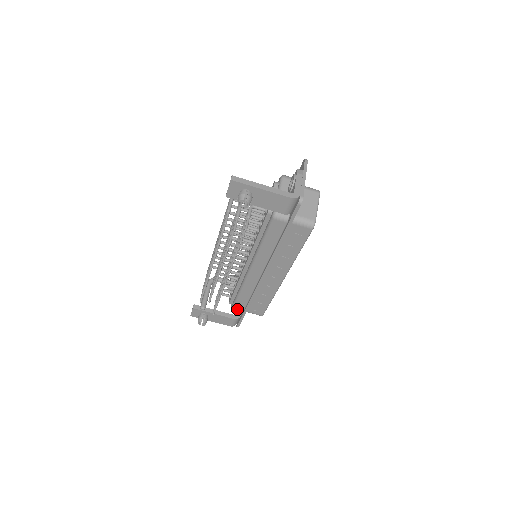
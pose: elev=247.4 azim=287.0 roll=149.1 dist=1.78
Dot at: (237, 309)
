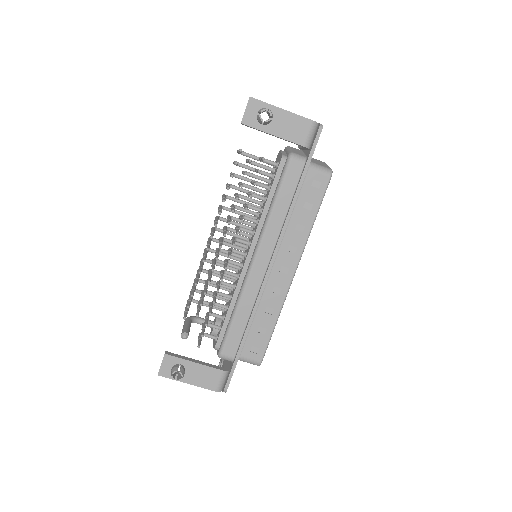
Dot at: (228, 349)
